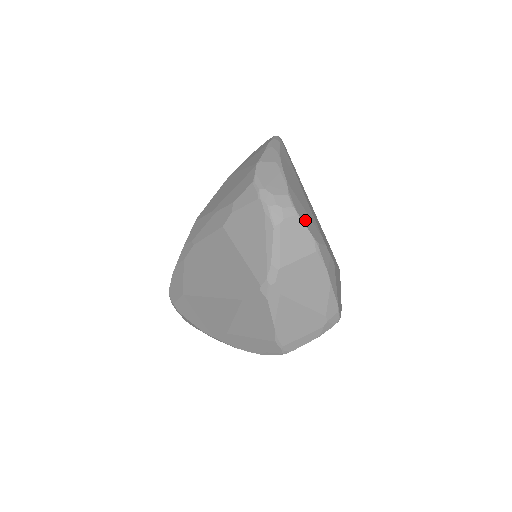
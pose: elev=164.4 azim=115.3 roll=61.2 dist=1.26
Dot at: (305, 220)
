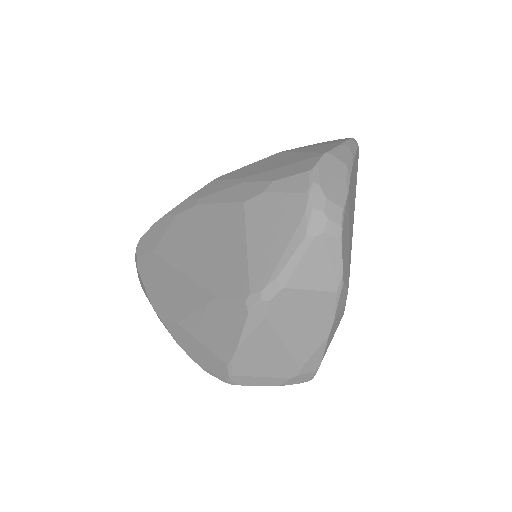
Dot at: (344, 249)
